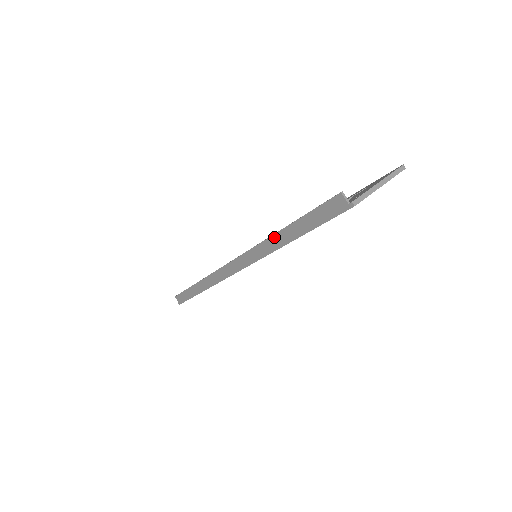
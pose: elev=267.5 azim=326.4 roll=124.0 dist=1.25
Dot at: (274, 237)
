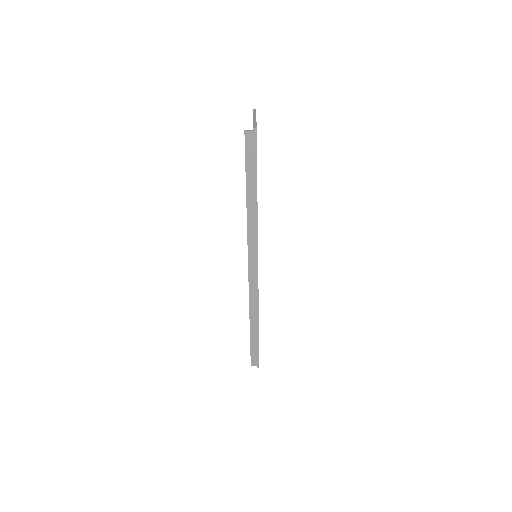
Dot at: (248, 209)
